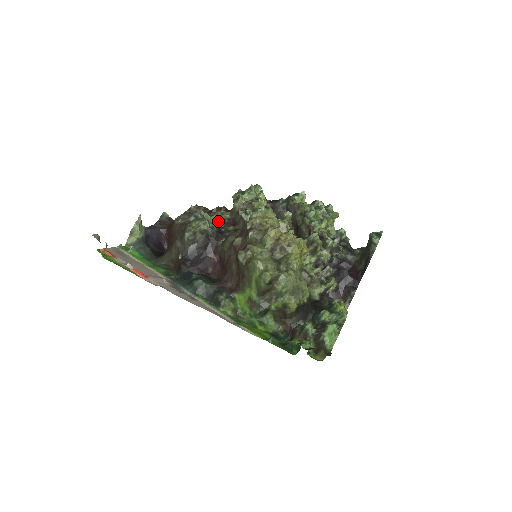
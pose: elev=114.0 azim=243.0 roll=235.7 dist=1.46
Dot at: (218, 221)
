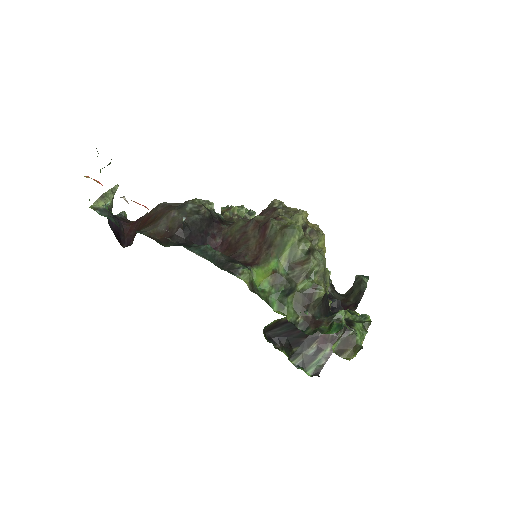
Dot at: occluded
